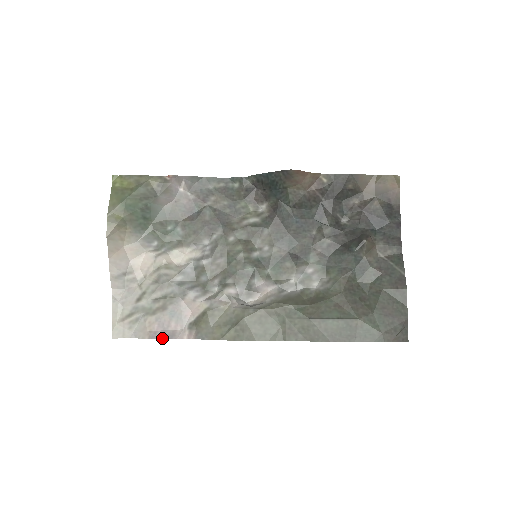
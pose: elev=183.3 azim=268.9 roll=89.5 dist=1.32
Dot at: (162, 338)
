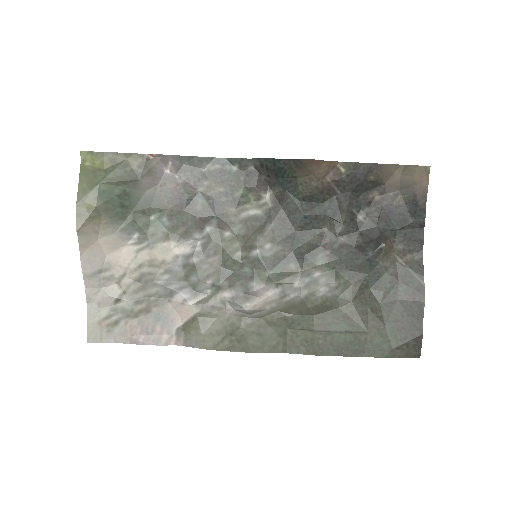
Dot at: (146, 344)
